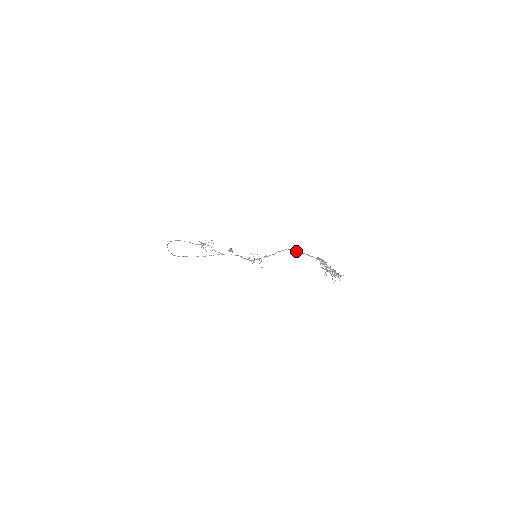
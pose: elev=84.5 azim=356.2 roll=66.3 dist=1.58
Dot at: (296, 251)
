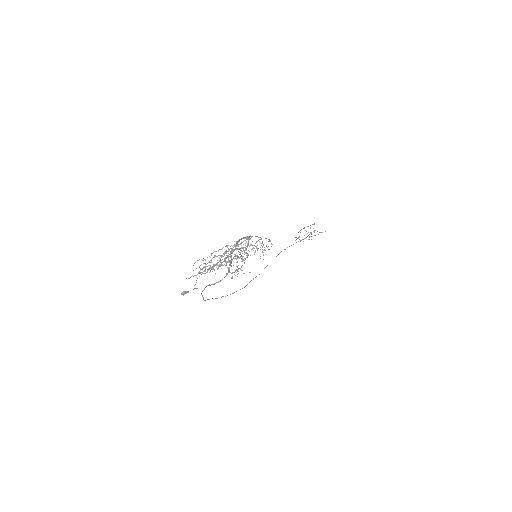
Dot at: occluded
